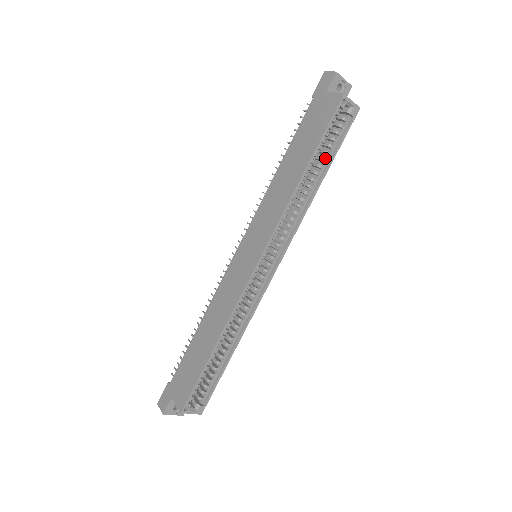
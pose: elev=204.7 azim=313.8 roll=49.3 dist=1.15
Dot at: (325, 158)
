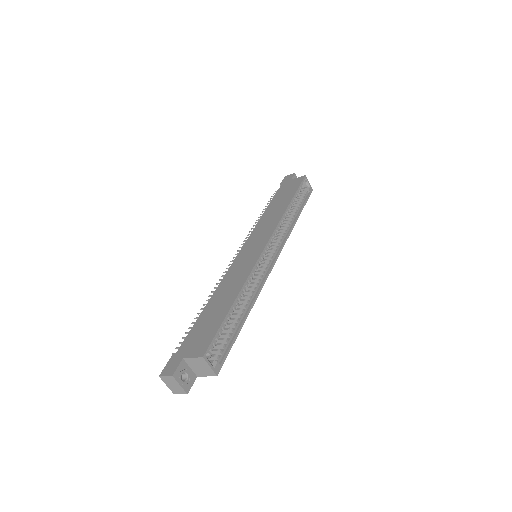
Dot at: (297, 208)
